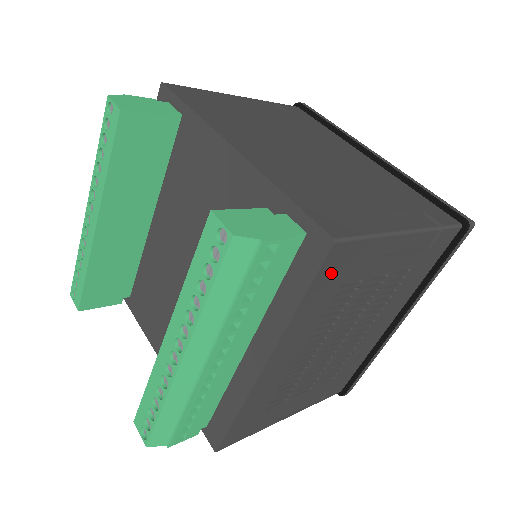
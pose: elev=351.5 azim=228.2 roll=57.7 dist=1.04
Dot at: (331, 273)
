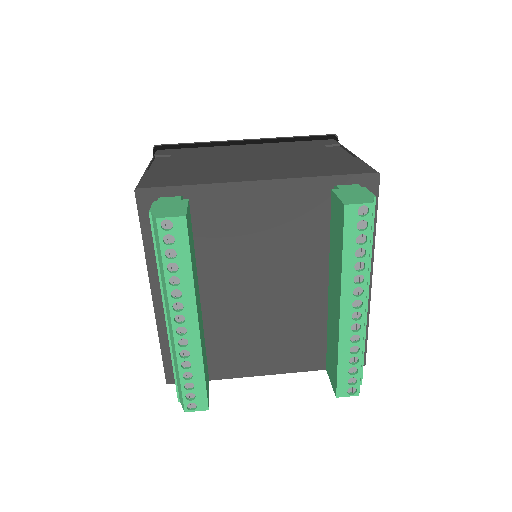
Dot at: occluded
